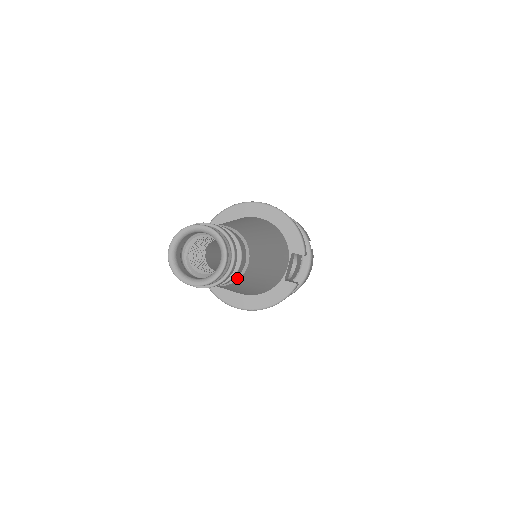
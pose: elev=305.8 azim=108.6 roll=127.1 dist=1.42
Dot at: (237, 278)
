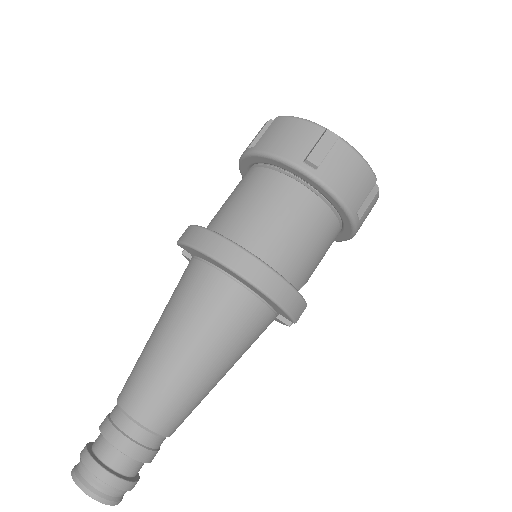
Dot at: occluded
